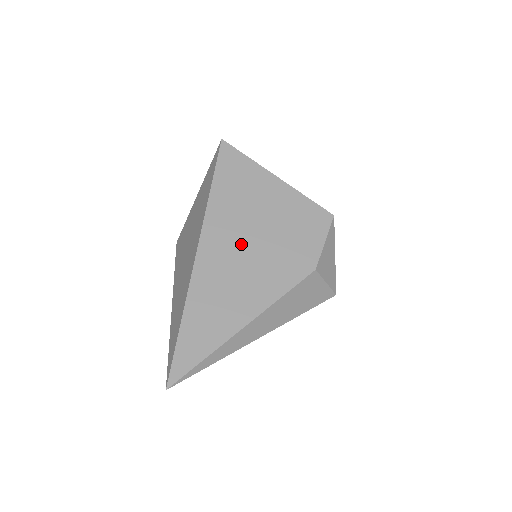
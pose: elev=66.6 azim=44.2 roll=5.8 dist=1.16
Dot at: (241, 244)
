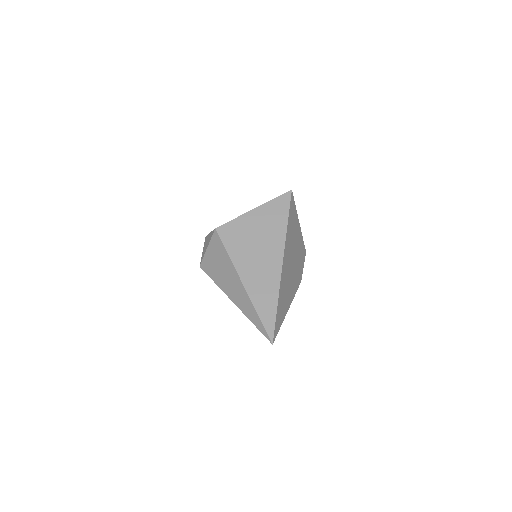
Dot at: (291, 261)
